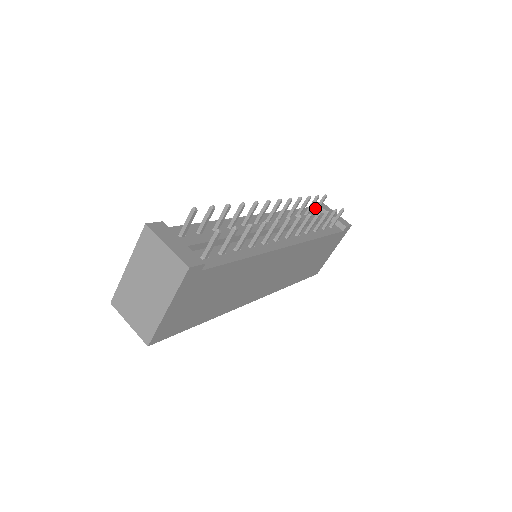
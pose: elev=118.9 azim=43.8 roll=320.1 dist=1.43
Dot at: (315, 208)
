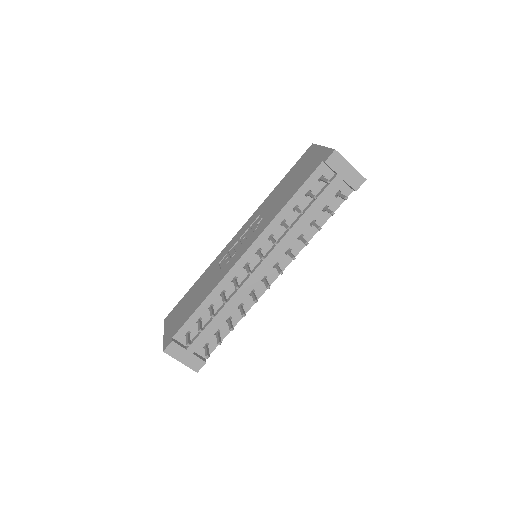
Dot at: (320, 179)
